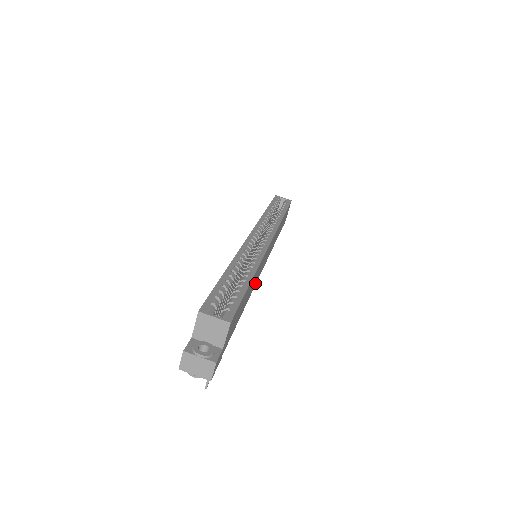
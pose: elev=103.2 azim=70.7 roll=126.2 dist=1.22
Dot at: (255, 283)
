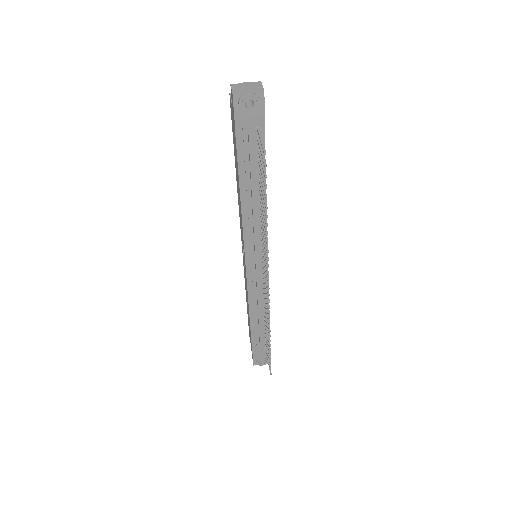
Dot at: occluded
